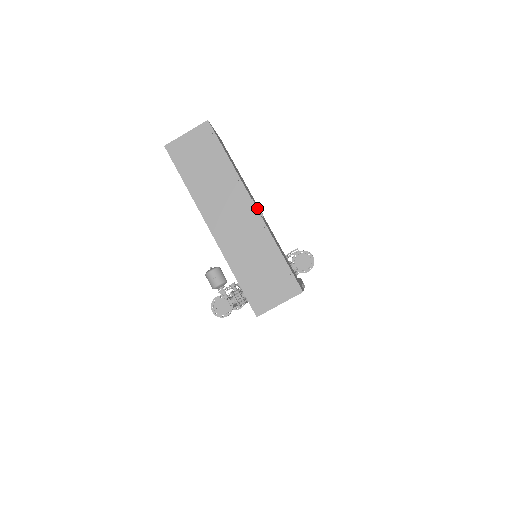
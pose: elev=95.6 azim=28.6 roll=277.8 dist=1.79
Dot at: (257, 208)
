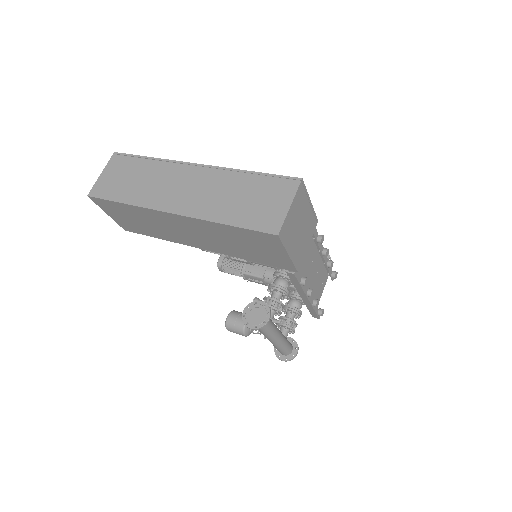
Dot at: occluded
